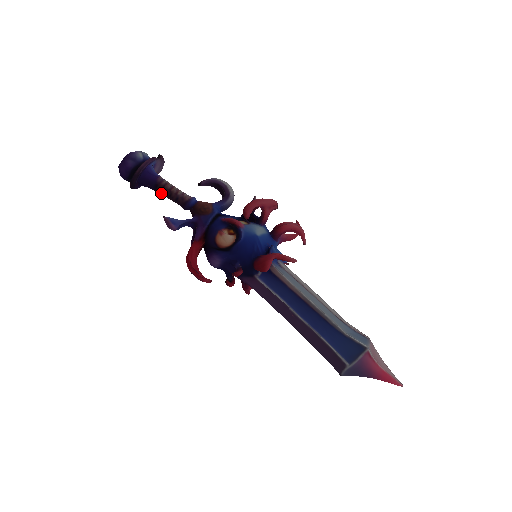
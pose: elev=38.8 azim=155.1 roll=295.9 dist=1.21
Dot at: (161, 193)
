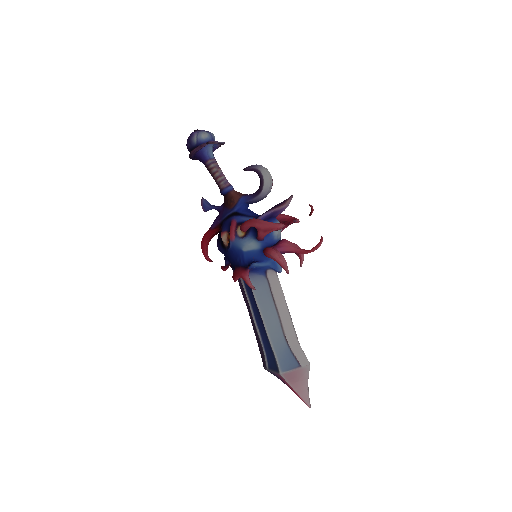
Dot at: occluded
